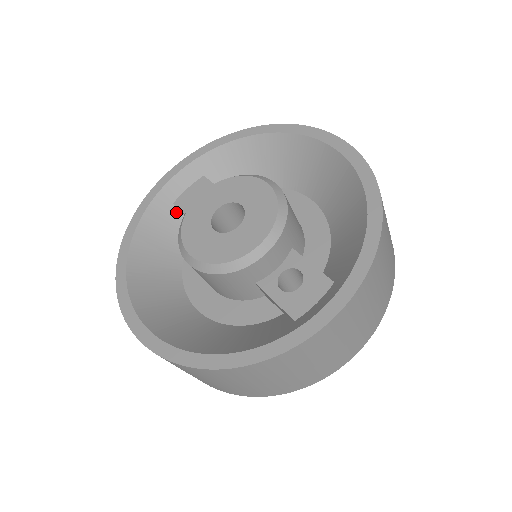
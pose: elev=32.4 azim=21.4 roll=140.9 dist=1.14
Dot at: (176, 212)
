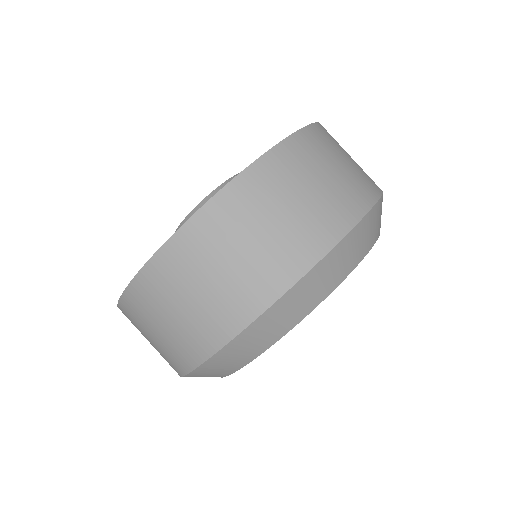
Dot at: occluded
